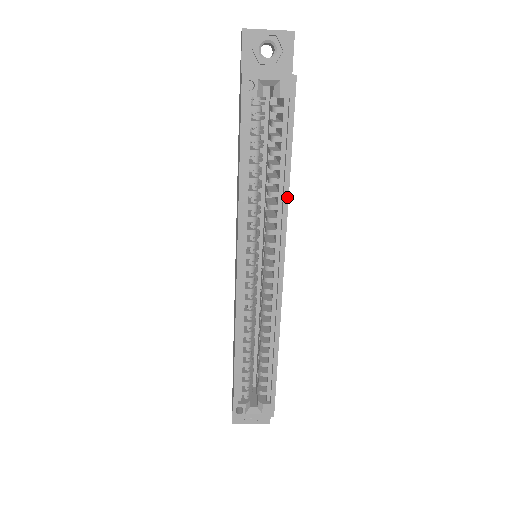
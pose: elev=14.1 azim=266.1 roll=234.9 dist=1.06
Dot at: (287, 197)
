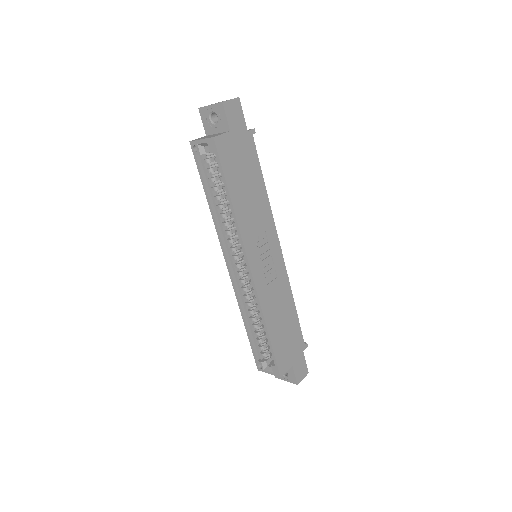
Dot at: (235, 218)
